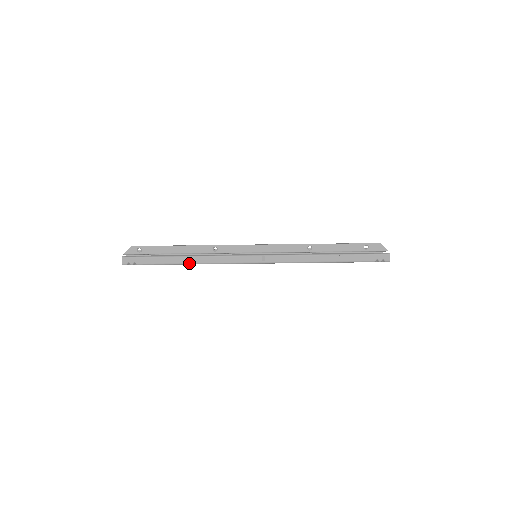
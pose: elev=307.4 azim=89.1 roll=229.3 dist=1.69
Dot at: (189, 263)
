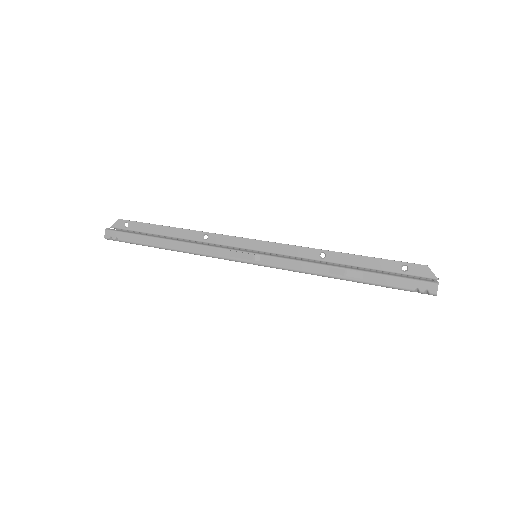
Dot at: (172, 248)
